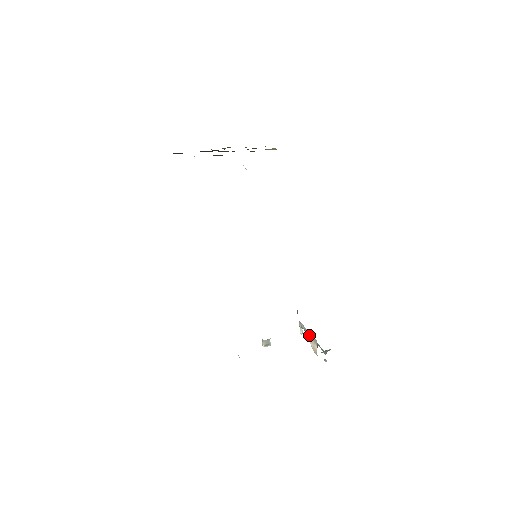
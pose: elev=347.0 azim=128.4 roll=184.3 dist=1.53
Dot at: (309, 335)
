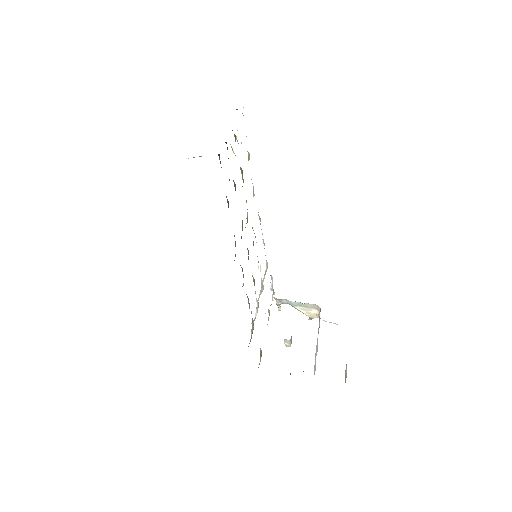
Dot at: (300, 305)
